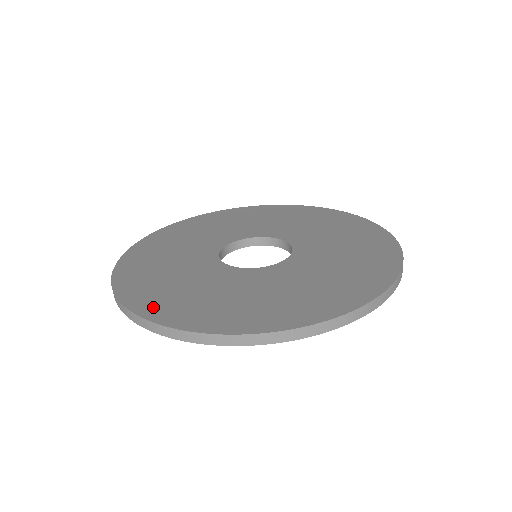
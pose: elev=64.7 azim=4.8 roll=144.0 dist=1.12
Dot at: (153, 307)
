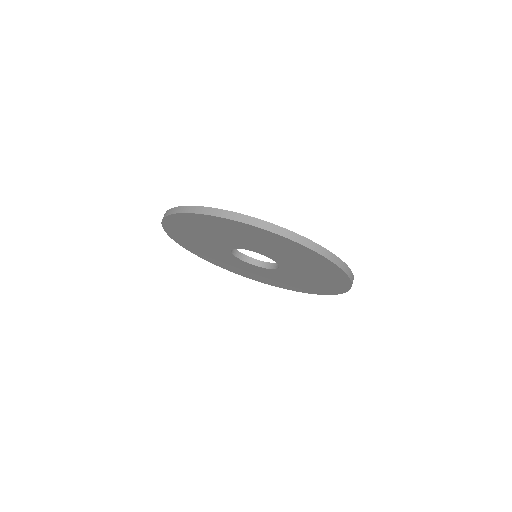
Dot at: occluded
